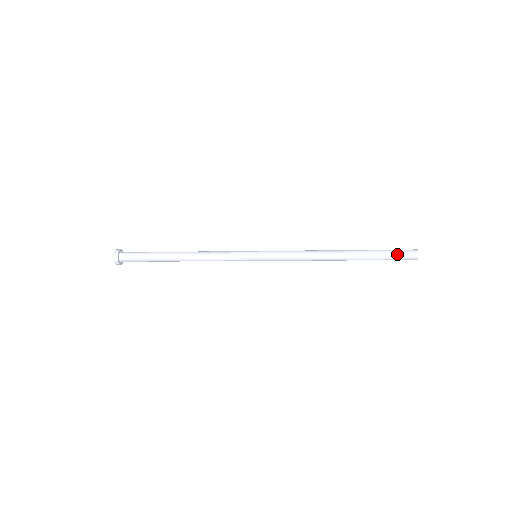
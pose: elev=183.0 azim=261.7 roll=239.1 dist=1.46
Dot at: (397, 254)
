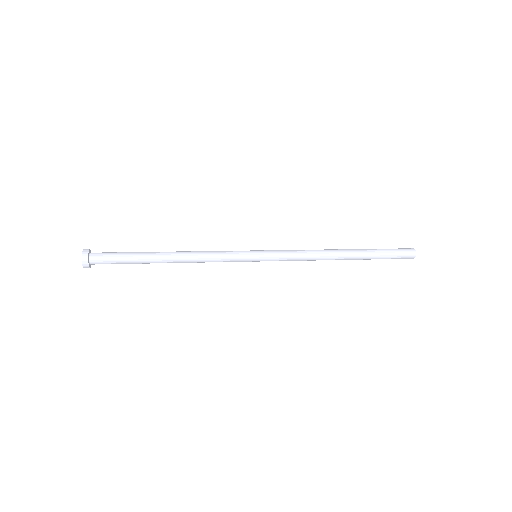
Dot at: (397, 257)
